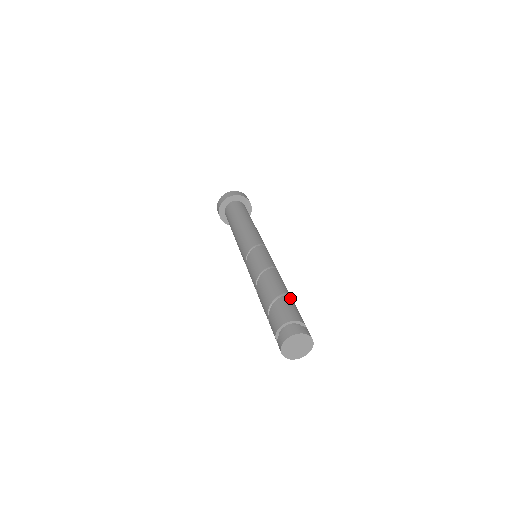
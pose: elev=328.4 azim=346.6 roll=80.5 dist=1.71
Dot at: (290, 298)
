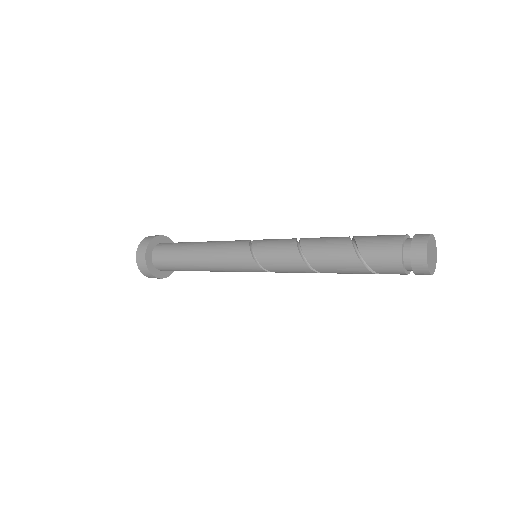
Dot at: (359, 236)
